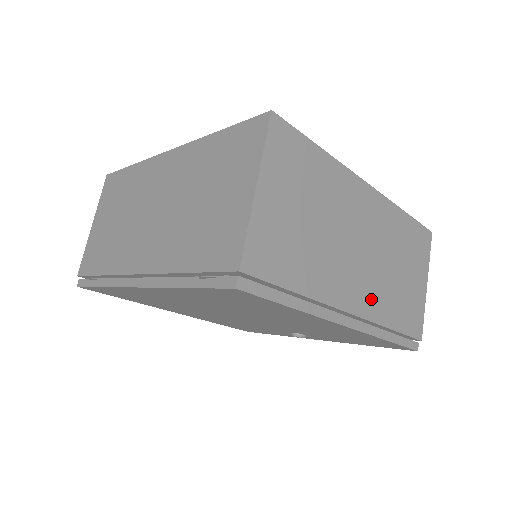
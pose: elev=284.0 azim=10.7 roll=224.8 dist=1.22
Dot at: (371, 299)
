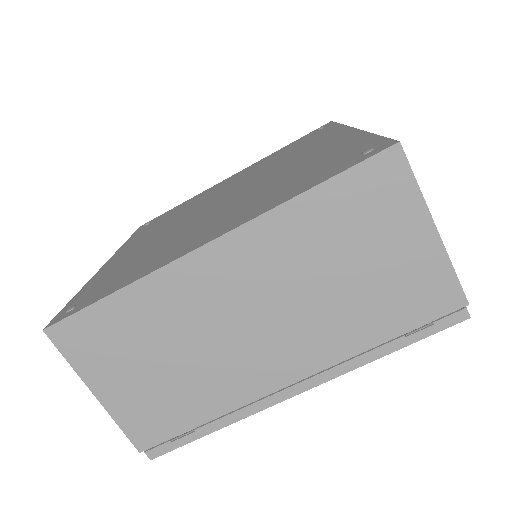
Dot at: occluded
